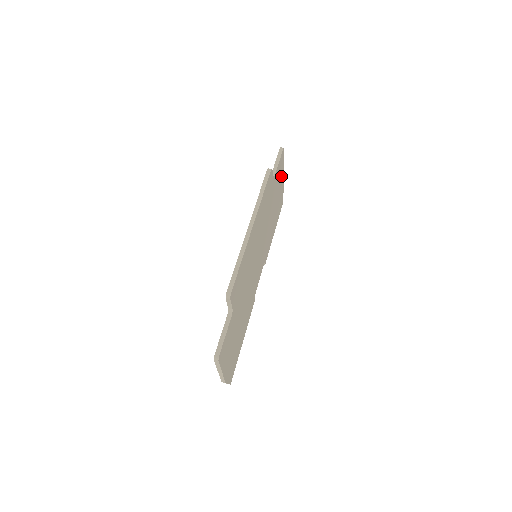
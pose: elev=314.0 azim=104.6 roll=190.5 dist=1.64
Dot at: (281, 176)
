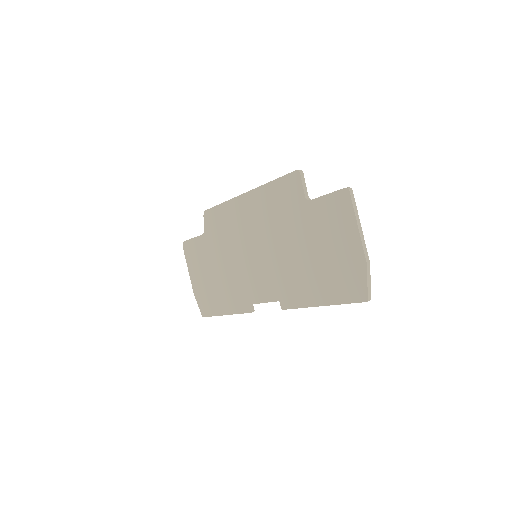
Dot at: occluded
